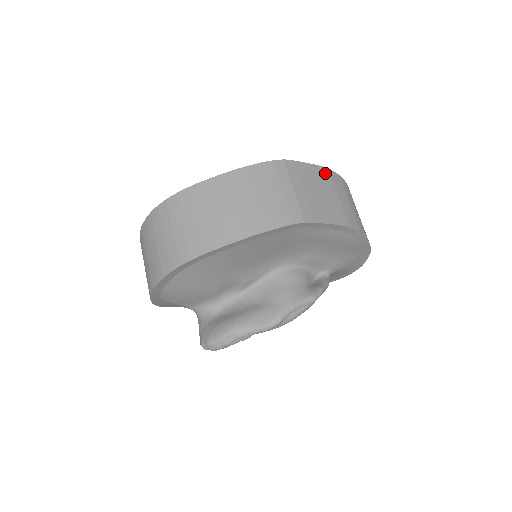
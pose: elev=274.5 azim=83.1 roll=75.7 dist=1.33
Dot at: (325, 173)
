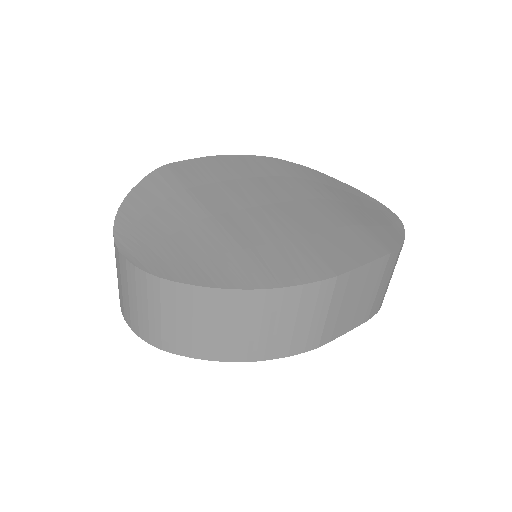
Dot at: (382, 264)
